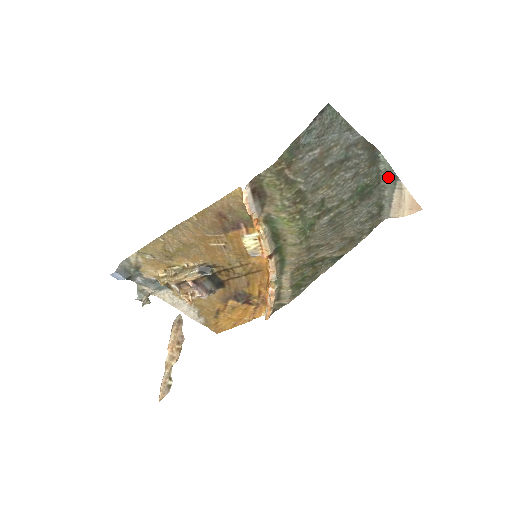
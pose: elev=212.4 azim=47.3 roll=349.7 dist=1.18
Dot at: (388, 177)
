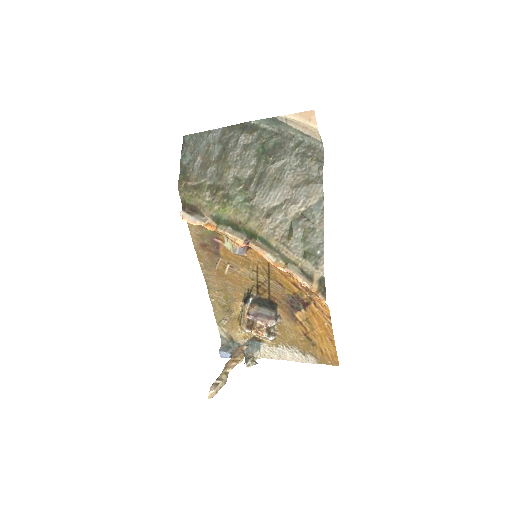
Dot at: (276, 125)
